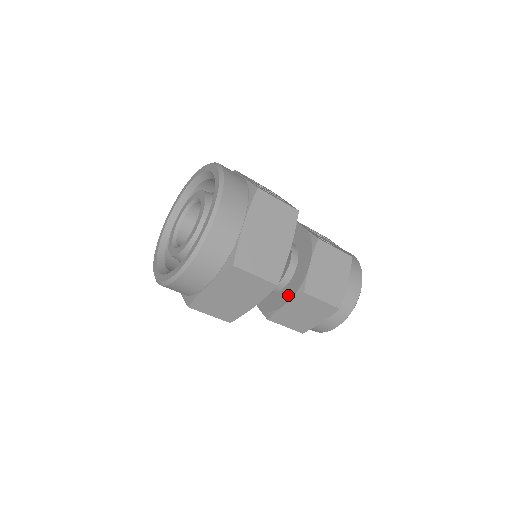
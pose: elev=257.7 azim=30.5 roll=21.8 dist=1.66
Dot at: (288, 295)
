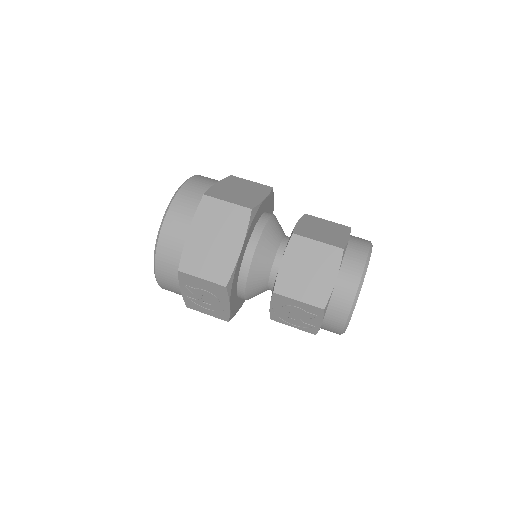
Dot at: occluded
